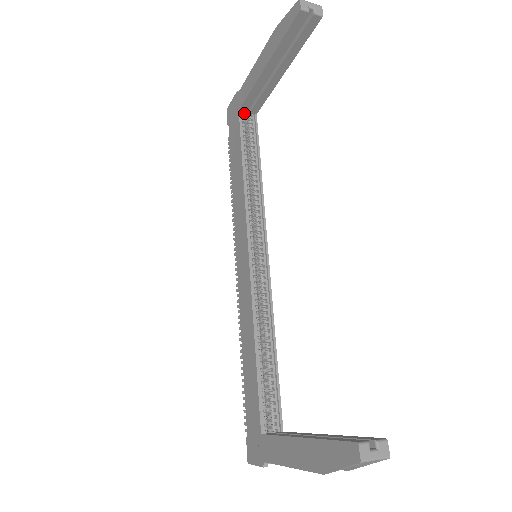
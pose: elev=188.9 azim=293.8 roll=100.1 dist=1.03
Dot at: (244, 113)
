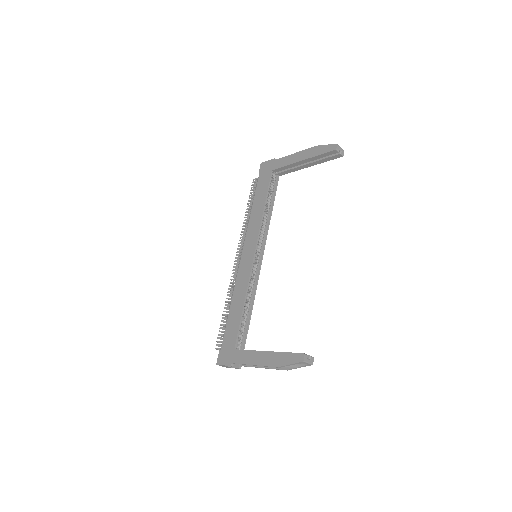
Dot at: (273, 172)
